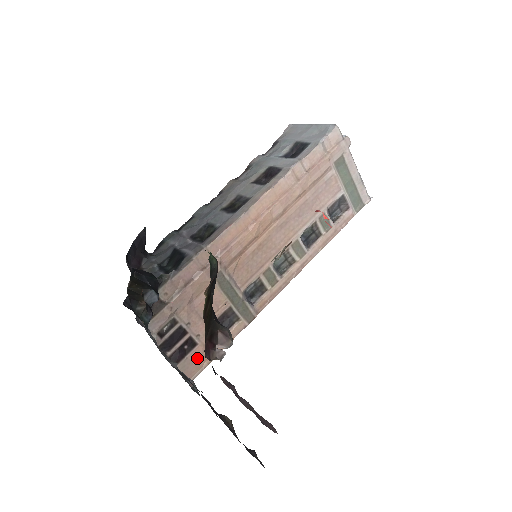
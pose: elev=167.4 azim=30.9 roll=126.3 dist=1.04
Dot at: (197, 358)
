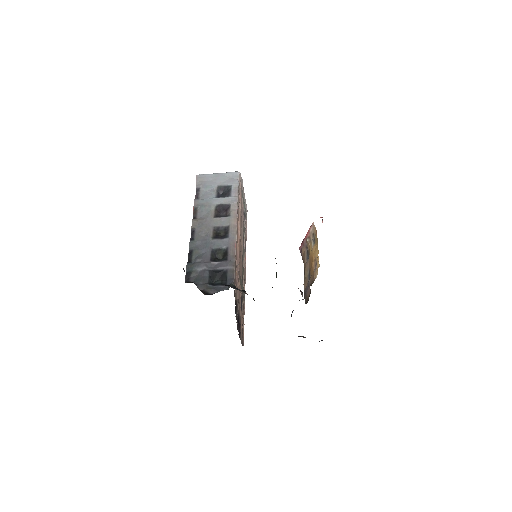
Dot at: occluded
